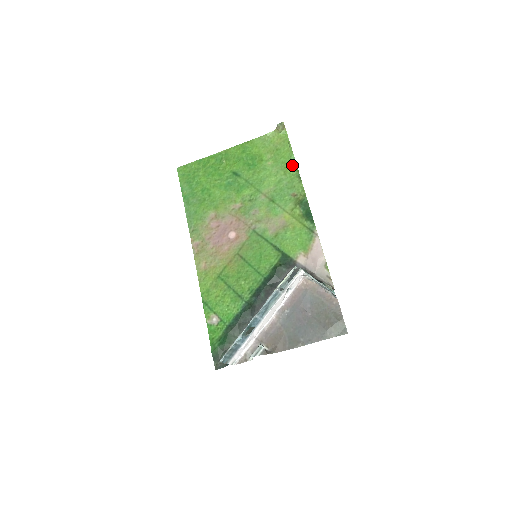
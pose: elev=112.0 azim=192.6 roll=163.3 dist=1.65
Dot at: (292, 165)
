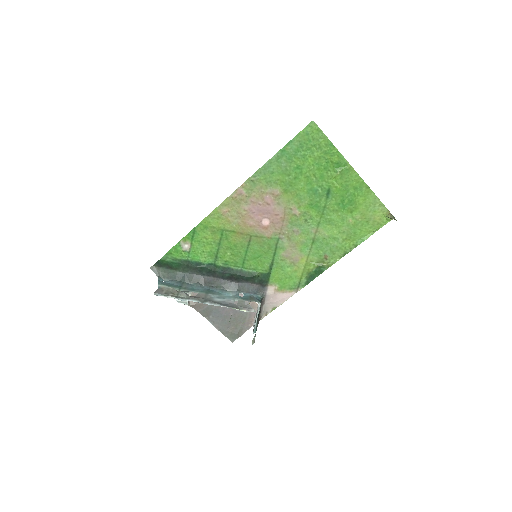
Dot at: (355, 243)
